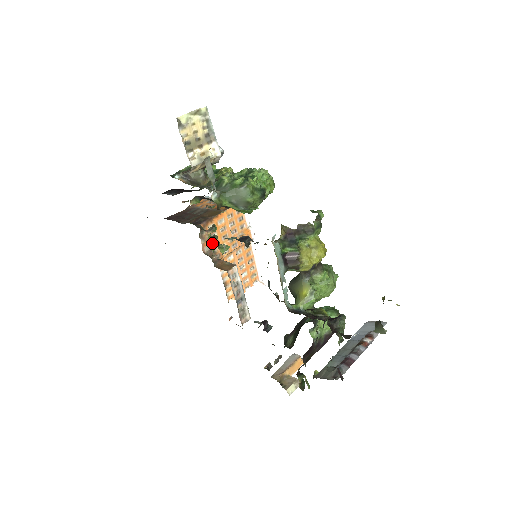
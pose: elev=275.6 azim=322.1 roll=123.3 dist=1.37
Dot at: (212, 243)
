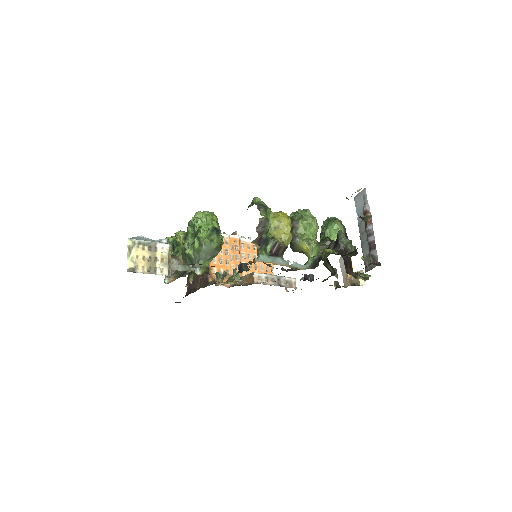
Dot at: (226, 276)
